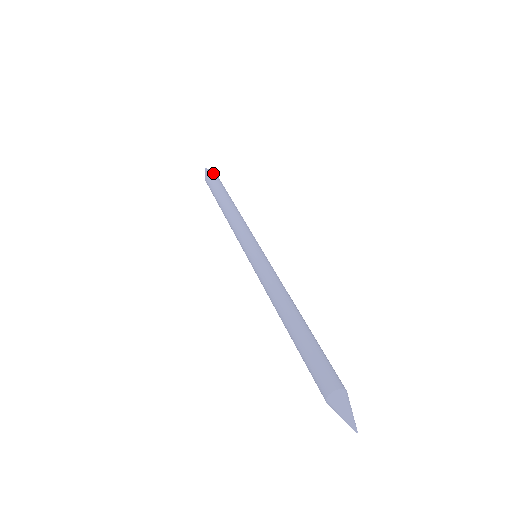
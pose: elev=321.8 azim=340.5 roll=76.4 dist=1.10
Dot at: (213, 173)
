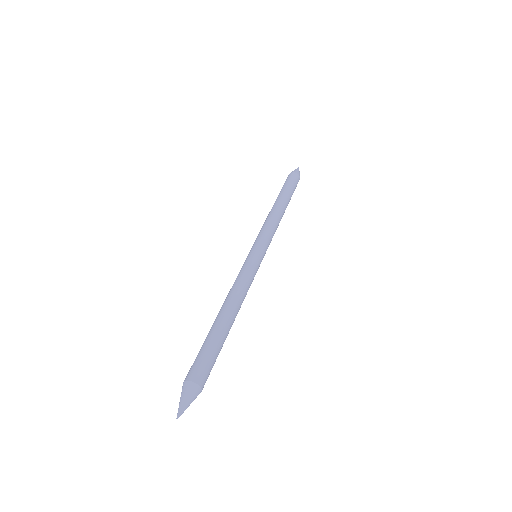
Dot at: (292, 173)
